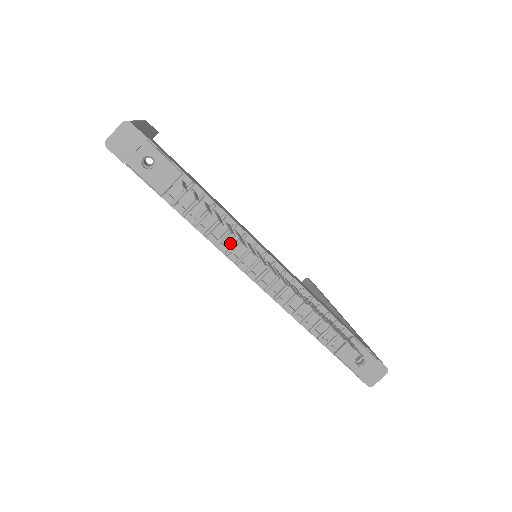
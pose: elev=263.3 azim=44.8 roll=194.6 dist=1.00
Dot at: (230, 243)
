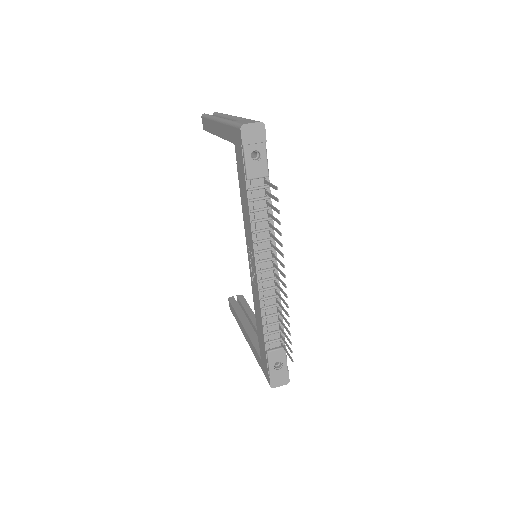
Dot at: (261, 237)
